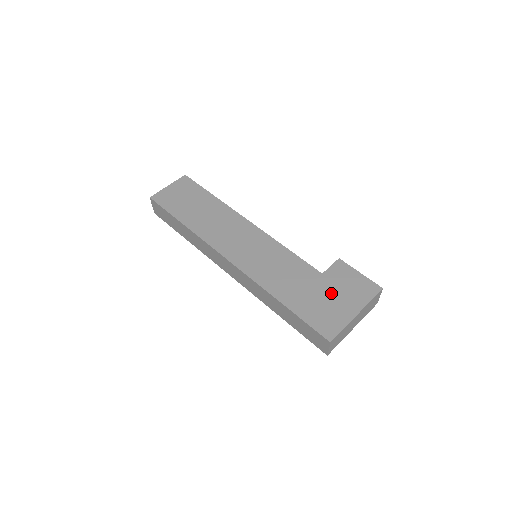
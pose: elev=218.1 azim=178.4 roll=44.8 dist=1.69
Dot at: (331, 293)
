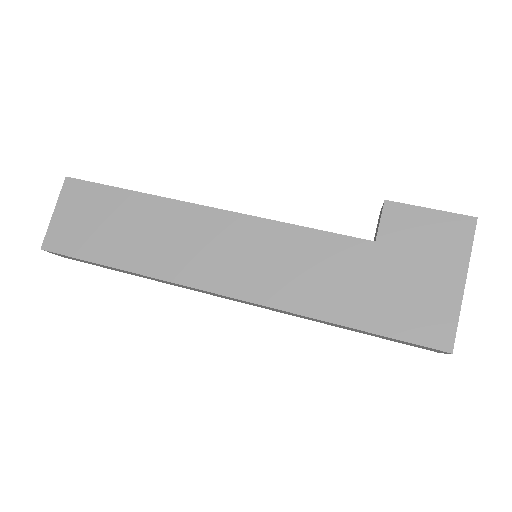
Dot at: (407, 269)
